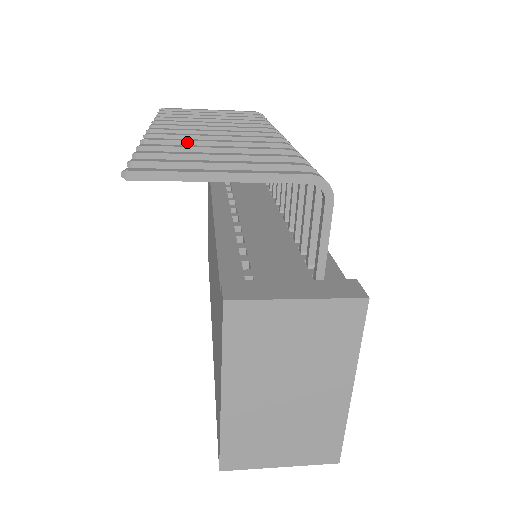
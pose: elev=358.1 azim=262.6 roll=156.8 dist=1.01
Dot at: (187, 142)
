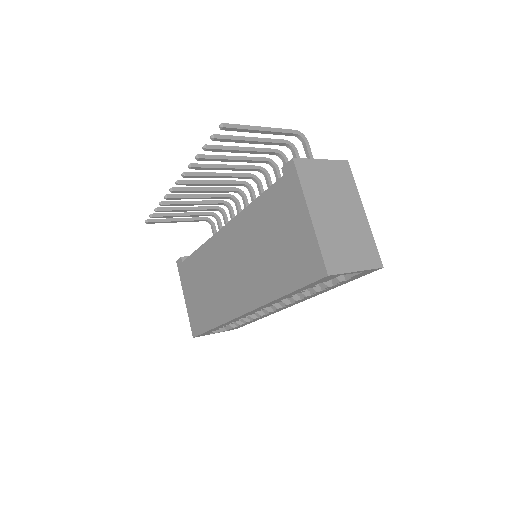
Dot at: (212, 165)
